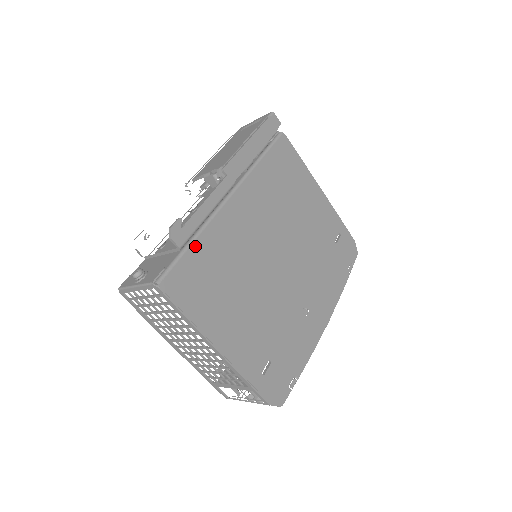
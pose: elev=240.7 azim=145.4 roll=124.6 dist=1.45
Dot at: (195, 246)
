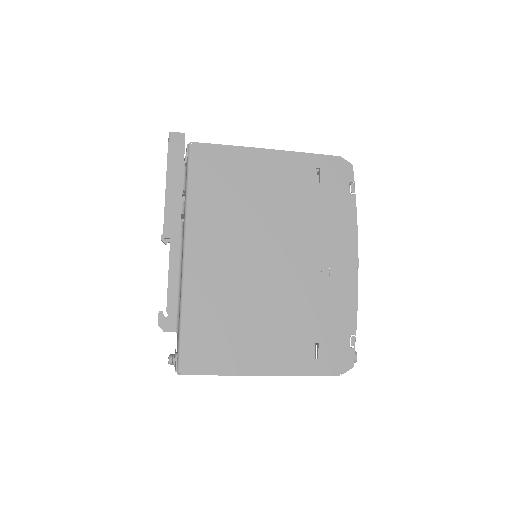
Dot at: (186, 321)
